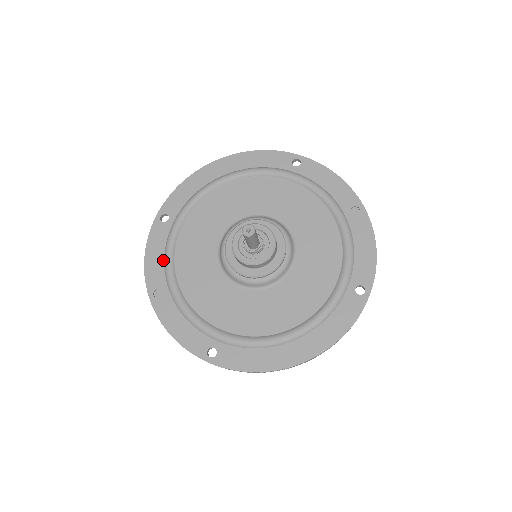
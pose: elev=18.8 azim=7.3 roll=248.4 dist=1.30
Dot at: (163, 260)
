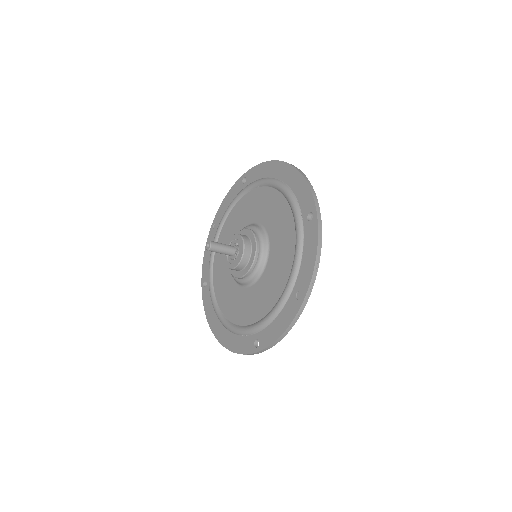
Dot at: occluded
